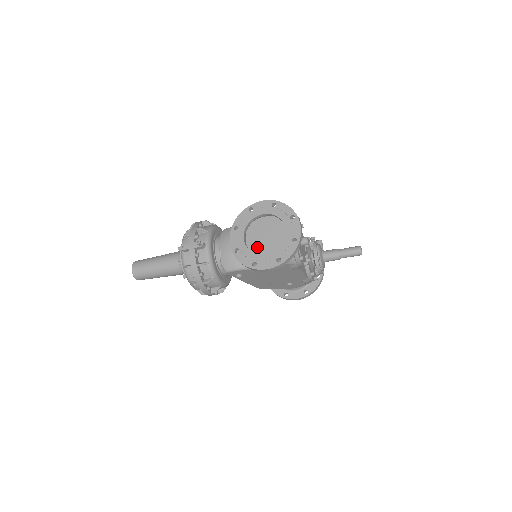
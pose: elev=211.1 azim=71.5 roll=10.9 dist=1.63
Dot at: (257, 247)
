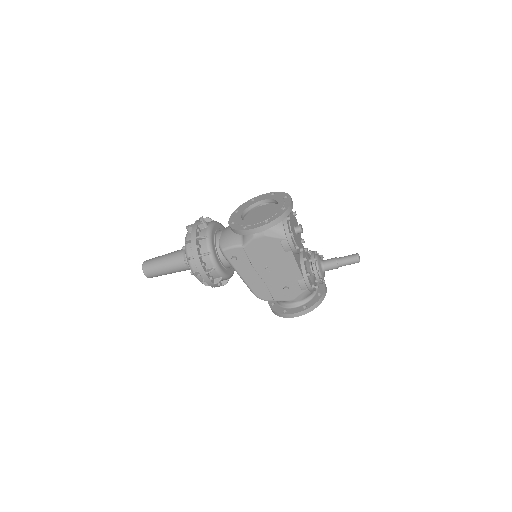
Dot at: occluded
